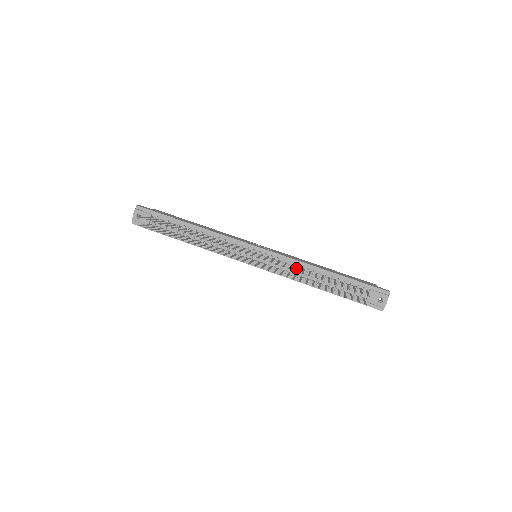
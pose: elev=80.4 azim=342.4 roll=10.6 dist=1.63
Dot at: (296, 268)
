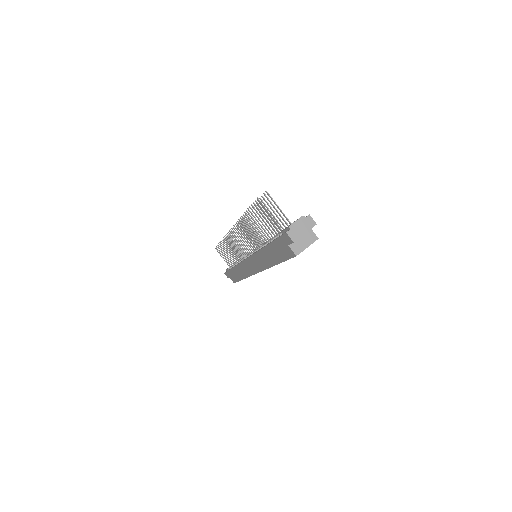
Dot at: occluded
